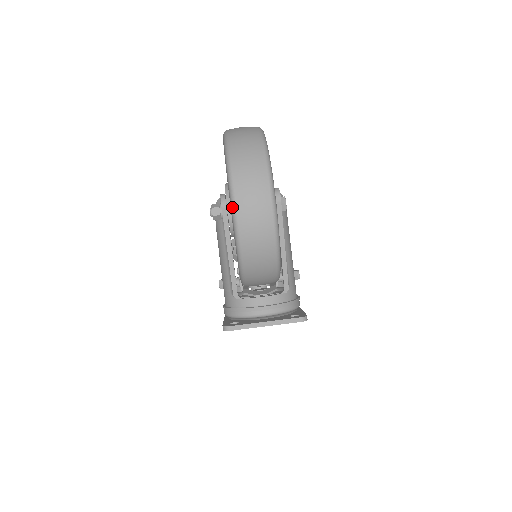
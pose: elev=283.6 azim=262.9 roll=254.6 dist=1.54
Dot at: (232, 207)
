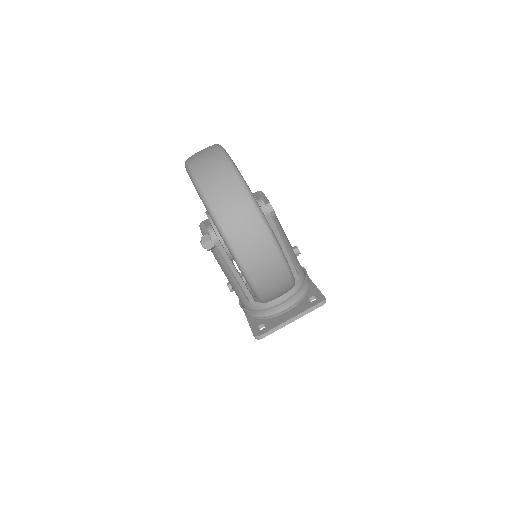
Dot at: (238, 265)
